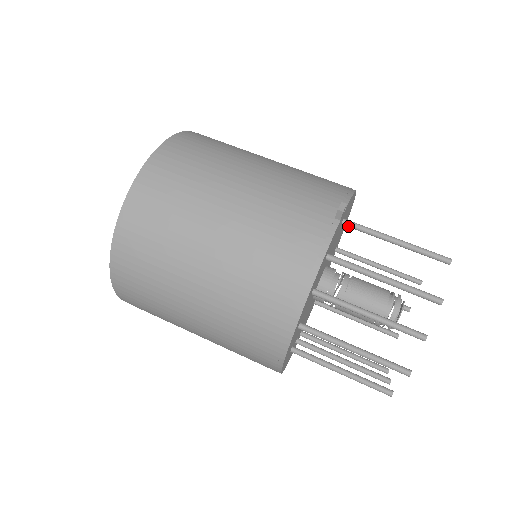
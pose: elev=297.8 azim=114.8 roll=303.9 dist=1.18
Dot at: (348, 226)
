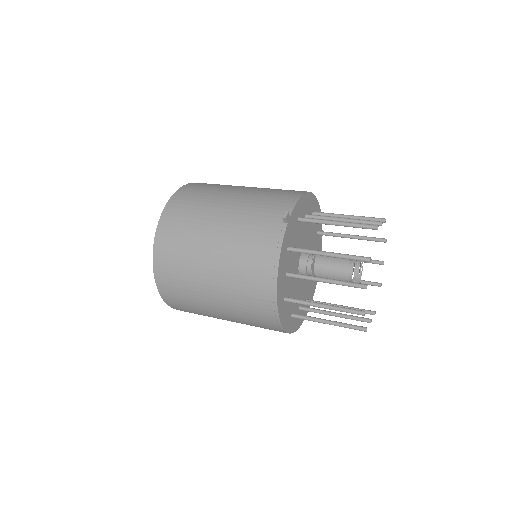
Dot at: occluded
